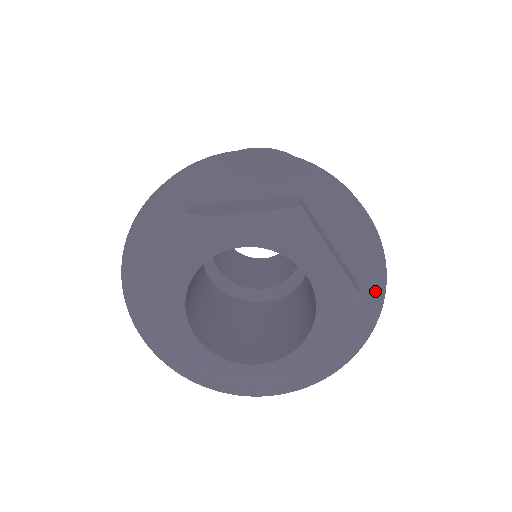
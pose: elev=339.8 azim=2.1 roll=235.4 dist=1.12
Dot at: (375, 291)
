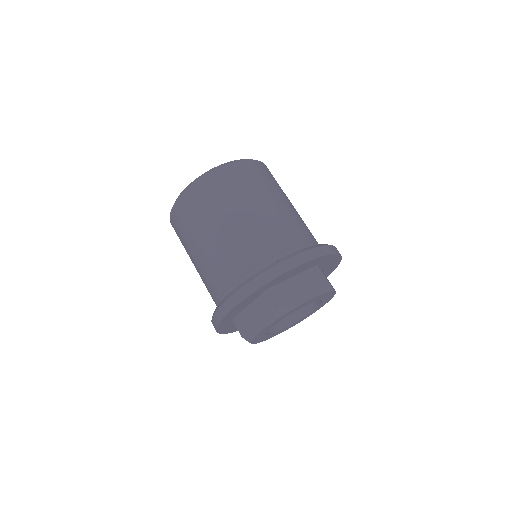
Dot at: (329, 257)
